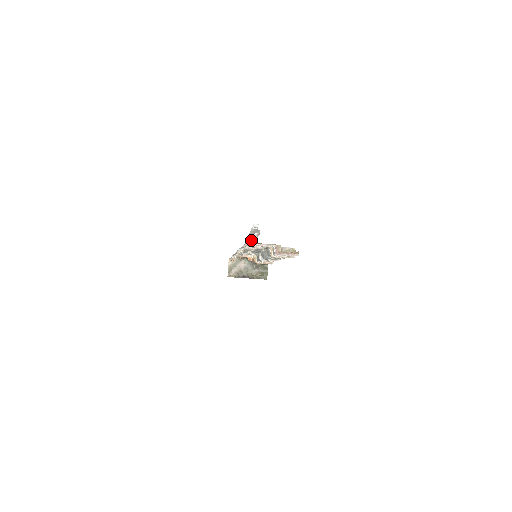
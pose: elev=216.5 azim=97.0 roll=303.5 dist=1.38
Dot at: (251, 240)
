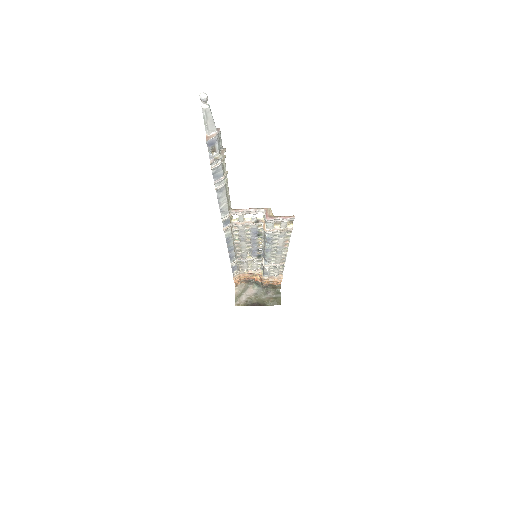
Dot at: (215, 156)
